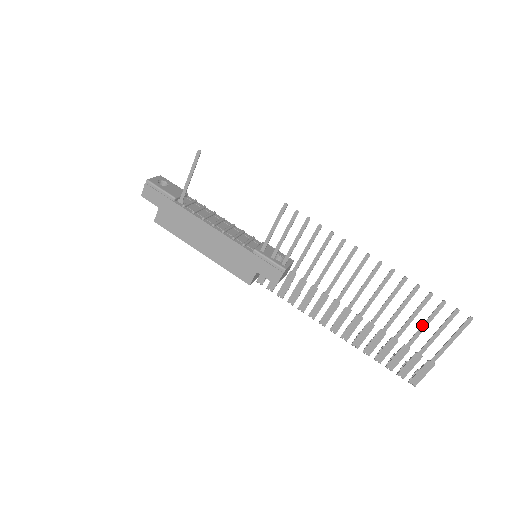
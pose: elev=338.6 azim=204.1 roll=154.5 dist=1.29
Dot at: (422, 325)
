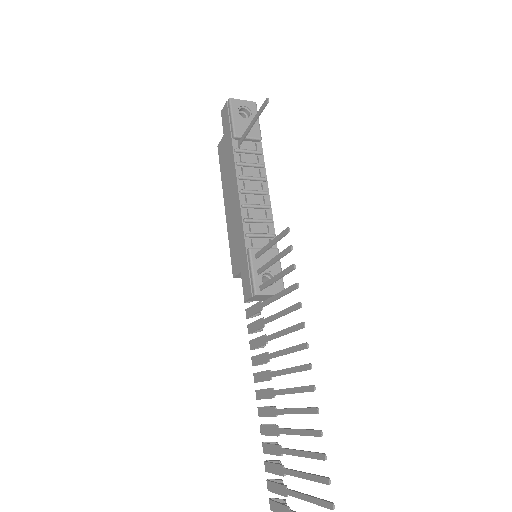
Dot at: (305, 494)
